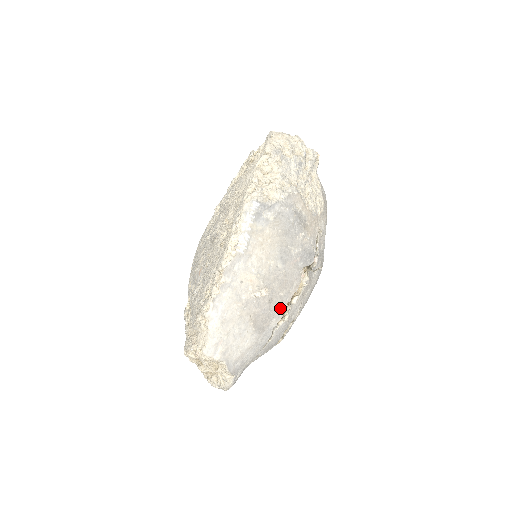
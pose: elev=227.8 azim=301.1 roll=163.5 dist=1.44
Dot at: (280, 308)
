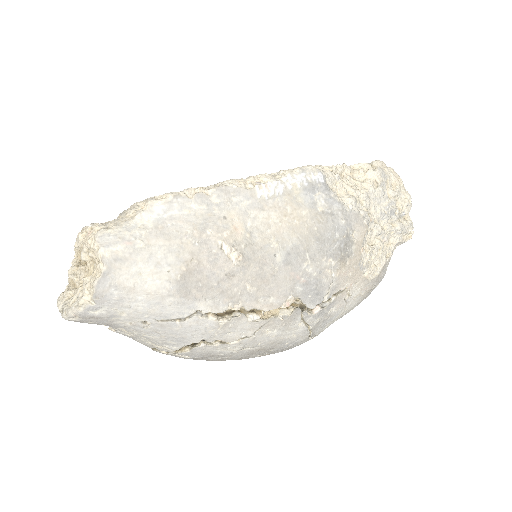
Dot at: (230, 299)
